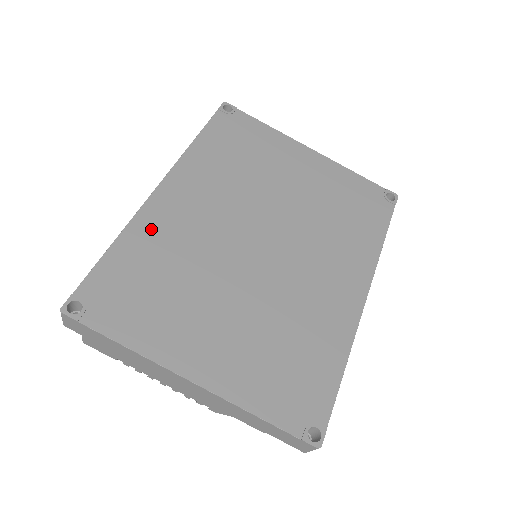
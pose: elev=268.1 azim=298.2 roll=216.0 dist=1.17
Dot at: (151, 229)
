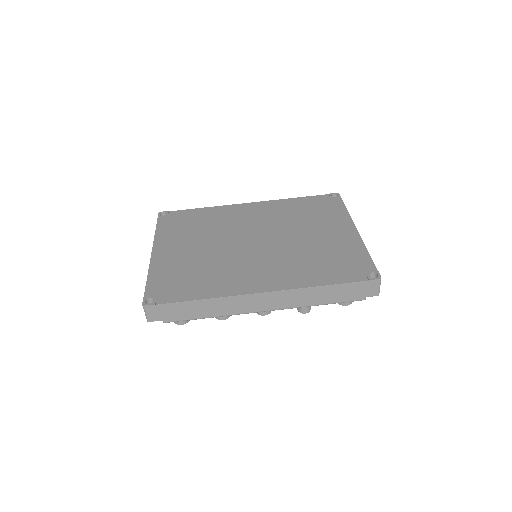
Dot at: (222, 212)
